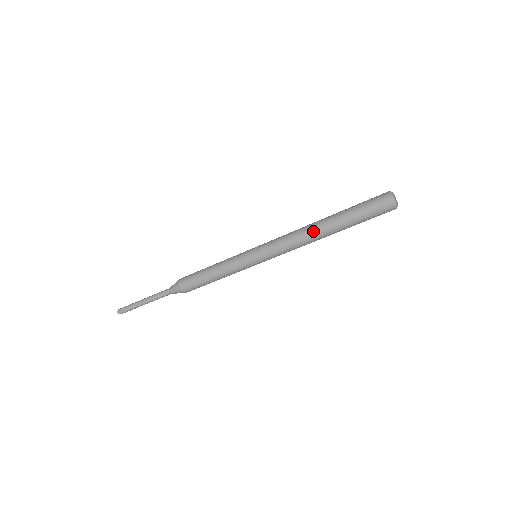
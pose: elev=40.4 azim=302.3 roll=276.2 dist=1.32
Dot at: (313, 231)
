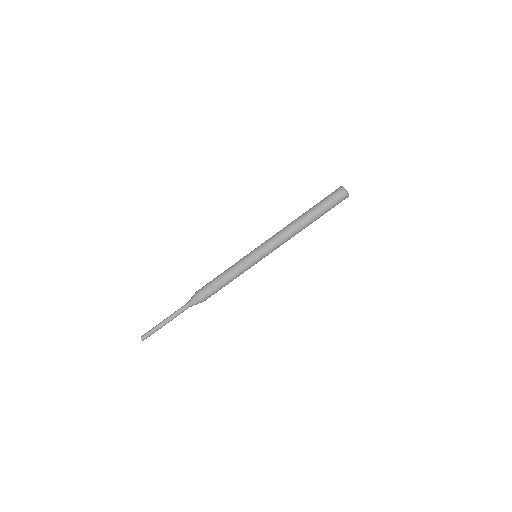
Dot at: (293, 221)
